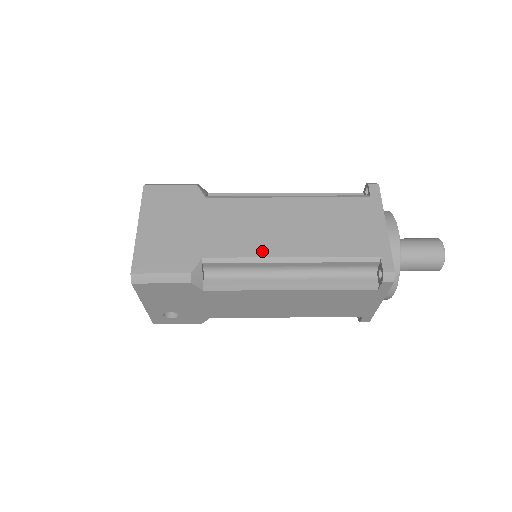
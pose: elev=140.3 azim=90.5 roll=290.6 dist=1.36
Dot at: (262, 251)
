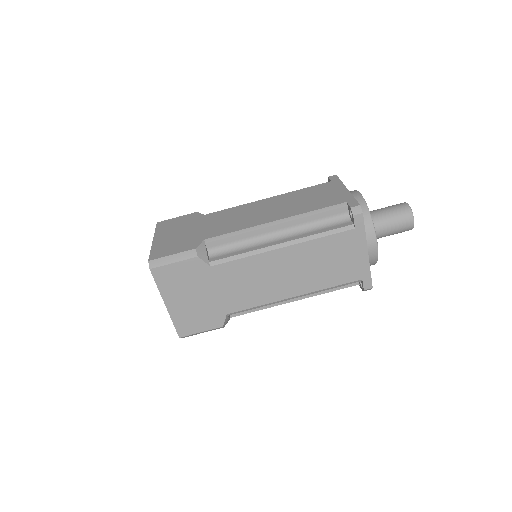
Dot at: (271, 298)
